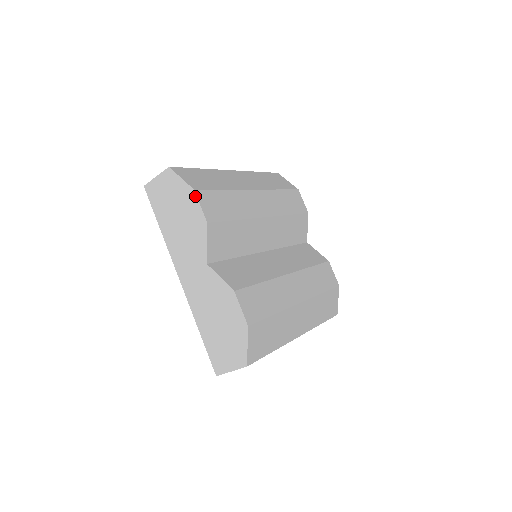
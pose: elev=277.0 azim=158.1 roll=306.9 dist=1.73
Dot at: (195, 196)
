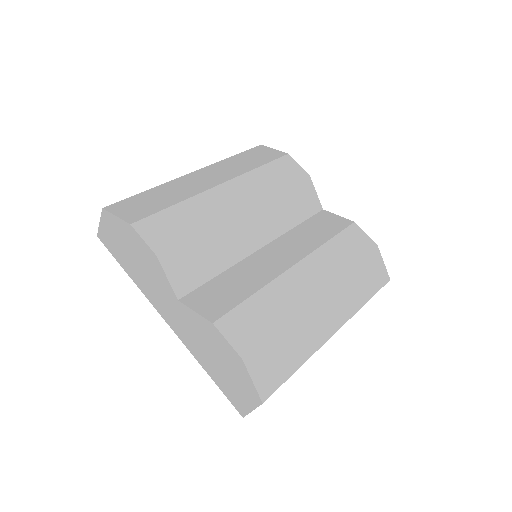
Dot at: (134, 231)
